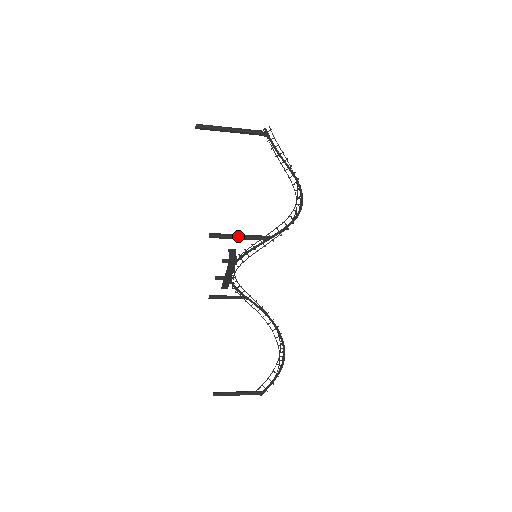
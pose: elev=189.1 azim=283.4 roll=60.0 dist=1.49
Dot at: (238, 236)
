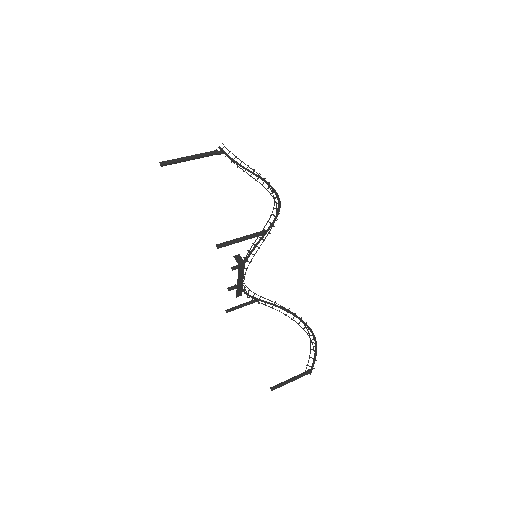
Dot at: (240, 239)
